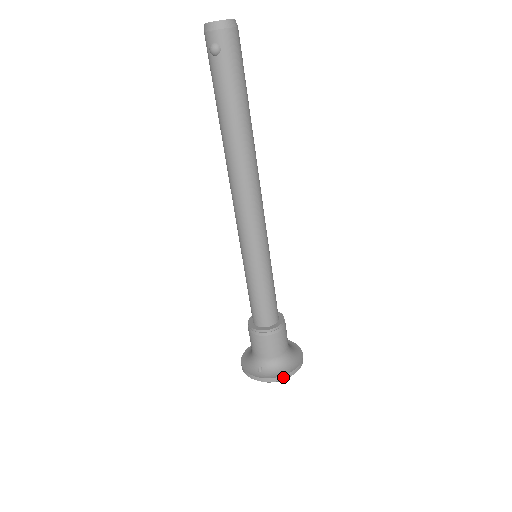
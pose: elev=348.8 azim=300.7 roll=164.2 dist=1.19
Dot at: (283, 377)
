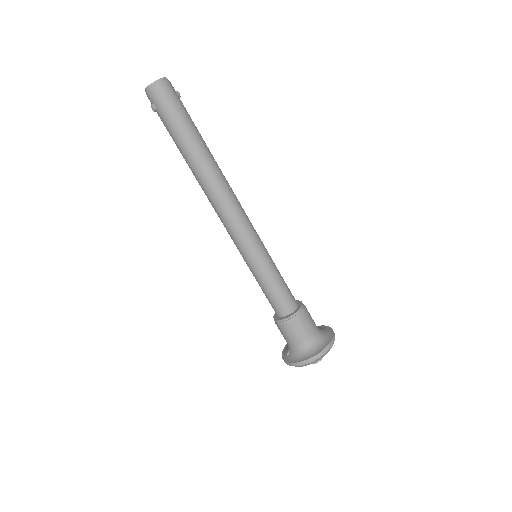
Dot at: (300, 363)
